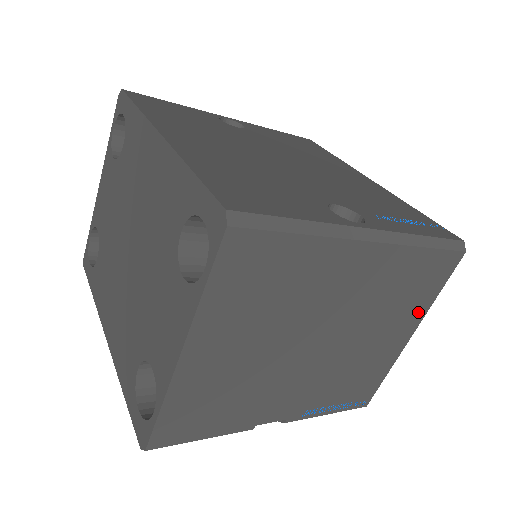
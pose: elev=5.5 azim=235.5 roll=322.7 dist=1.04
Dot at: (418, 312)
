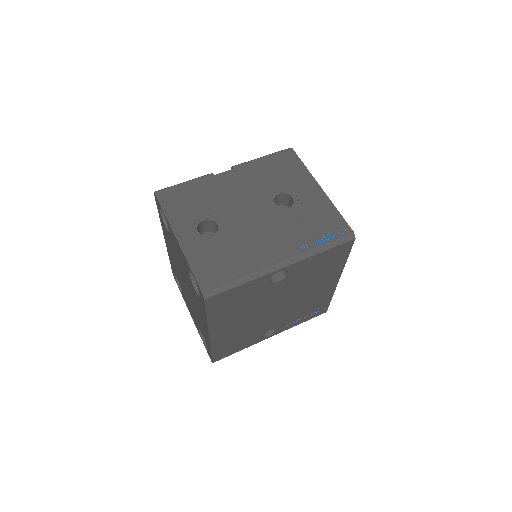
Dot at: occluded
